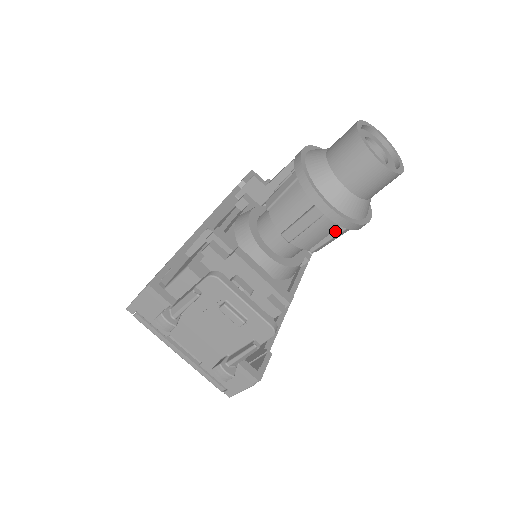
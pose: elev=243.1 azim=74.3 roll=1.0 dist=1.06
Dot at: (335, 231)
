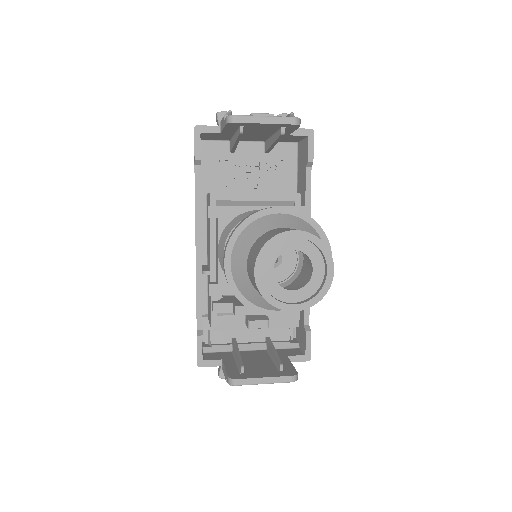
Dot at: occluded
